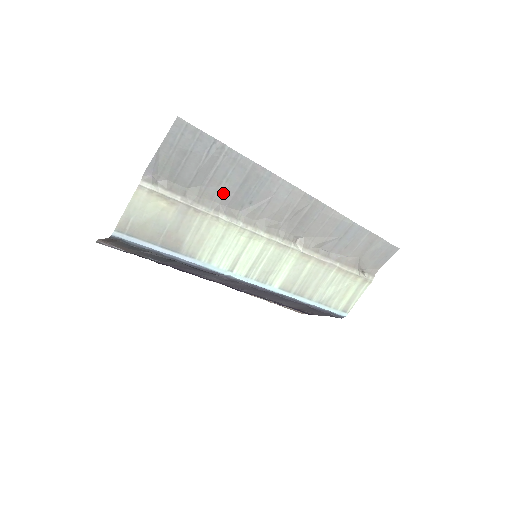
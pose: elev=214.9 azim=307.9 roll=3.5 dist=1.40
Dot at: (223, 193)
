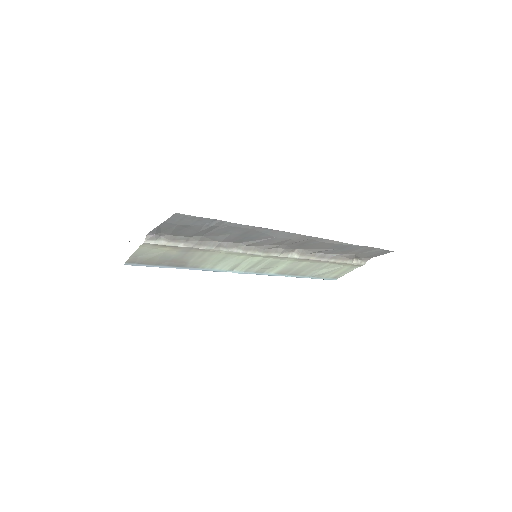
Dot at: (224, 238)
